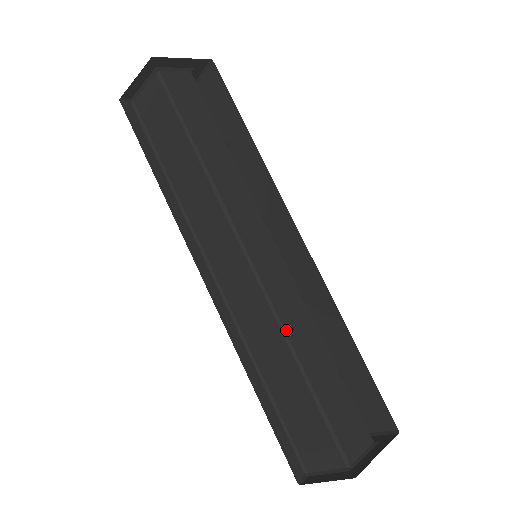
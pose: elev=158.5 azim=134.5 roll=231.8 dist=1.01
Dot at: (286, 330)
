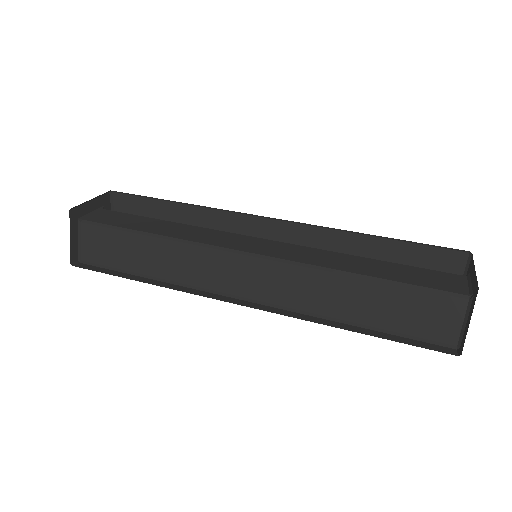
Dot at: (325, 267)
